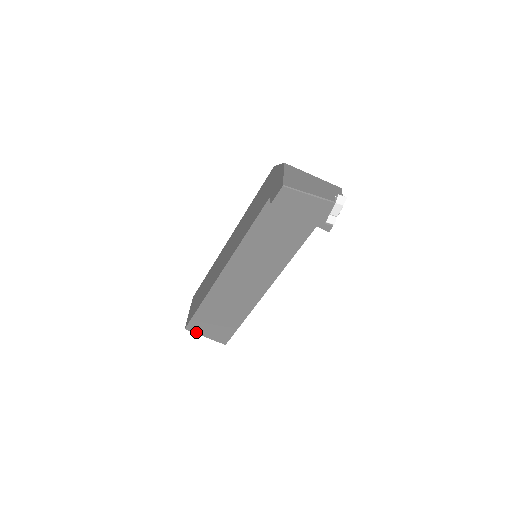
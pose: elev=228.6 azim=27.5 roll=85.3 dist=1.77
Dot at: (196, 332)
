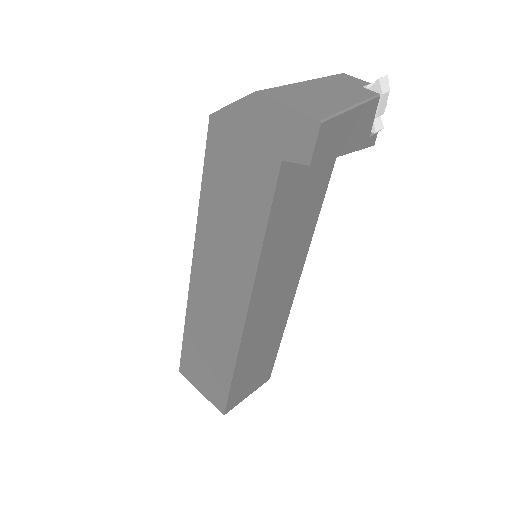
Dot at: (237, 404)
